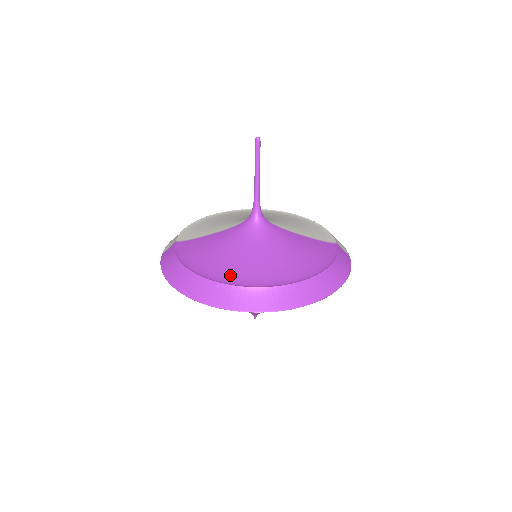
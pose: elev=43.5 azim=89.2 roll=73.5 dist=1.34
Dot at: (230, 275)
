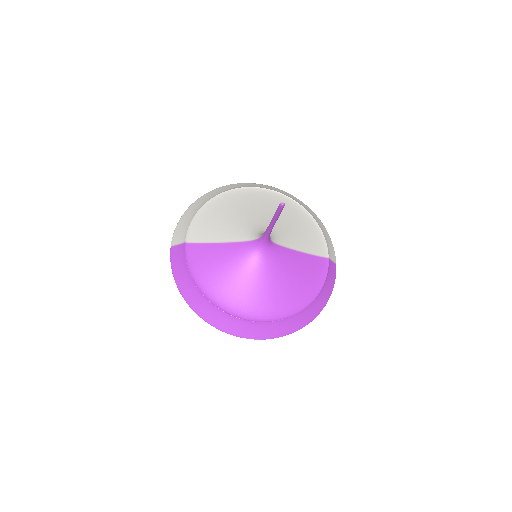
Dot at: (236, 304)
